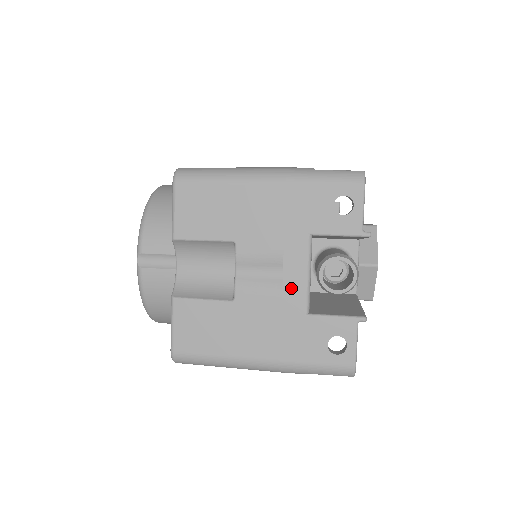
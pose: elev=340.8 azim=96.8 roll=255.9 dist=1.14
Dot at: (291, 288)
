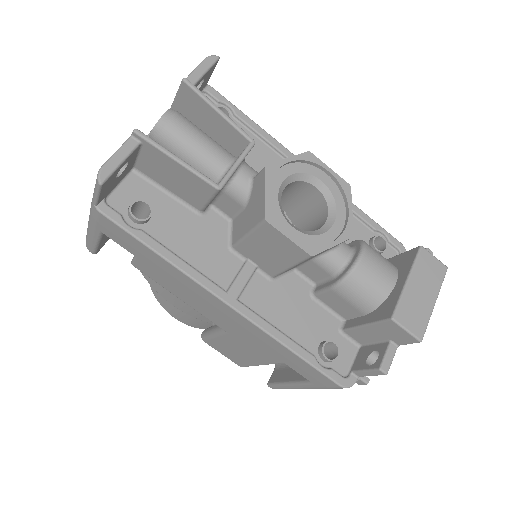
Dot at: occluded
